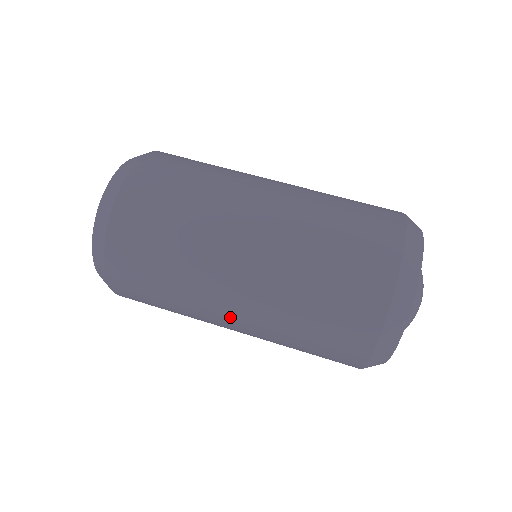
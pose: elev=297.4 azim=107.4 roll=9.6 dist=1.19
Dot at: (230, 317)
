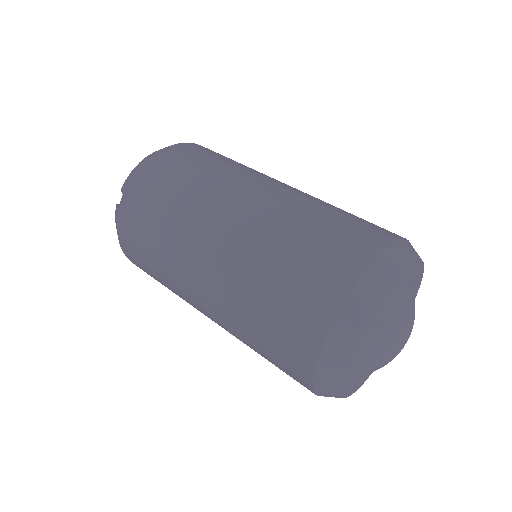
Dot at: (223, 225)
